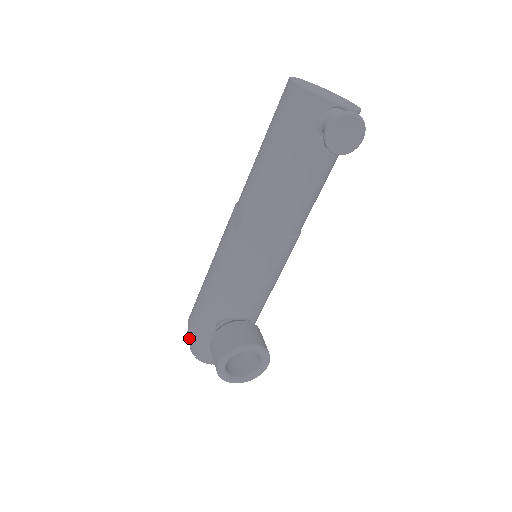
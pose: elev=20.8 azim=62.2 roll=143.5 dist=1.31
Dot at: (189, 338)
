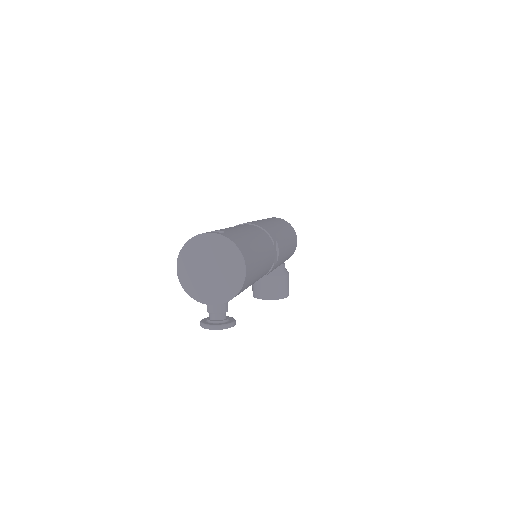
Dot at: occluded
